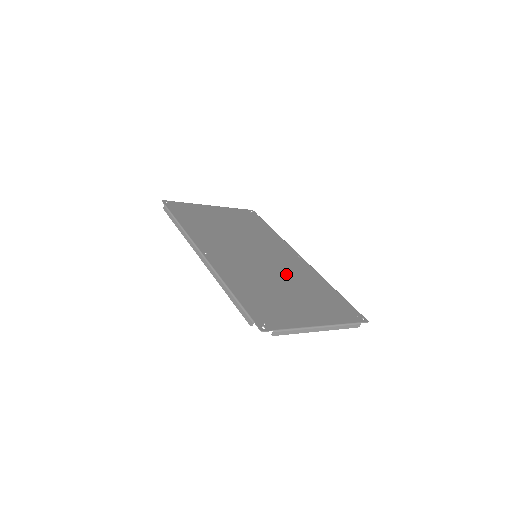
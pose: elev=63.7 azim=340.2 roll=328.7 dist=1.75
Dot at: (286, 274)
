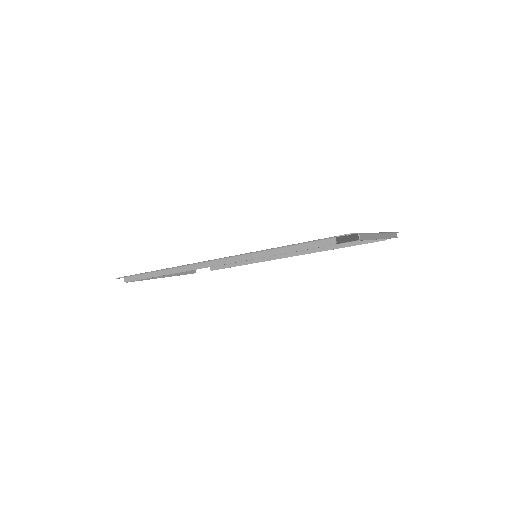
Dot at: occluded
